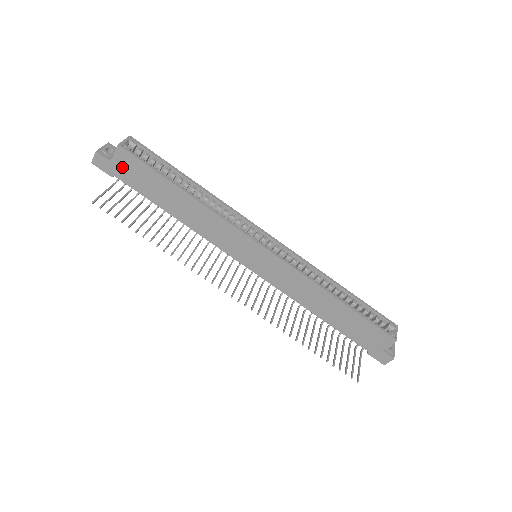
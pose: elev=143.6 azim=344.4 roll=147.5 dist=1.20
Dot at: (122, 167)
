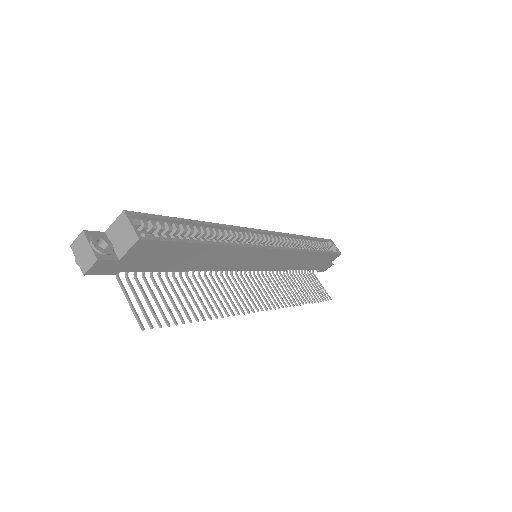
Dot at: (136, 258)
